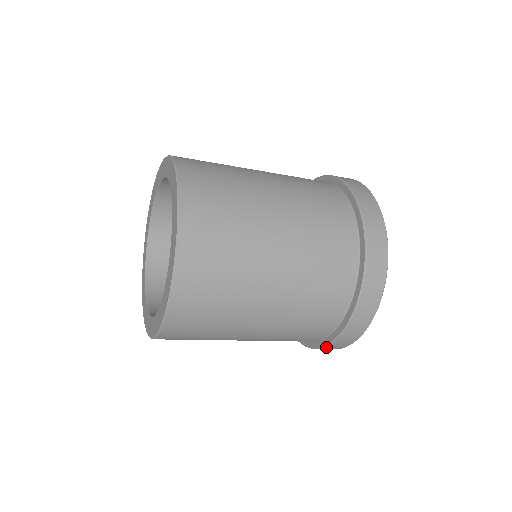
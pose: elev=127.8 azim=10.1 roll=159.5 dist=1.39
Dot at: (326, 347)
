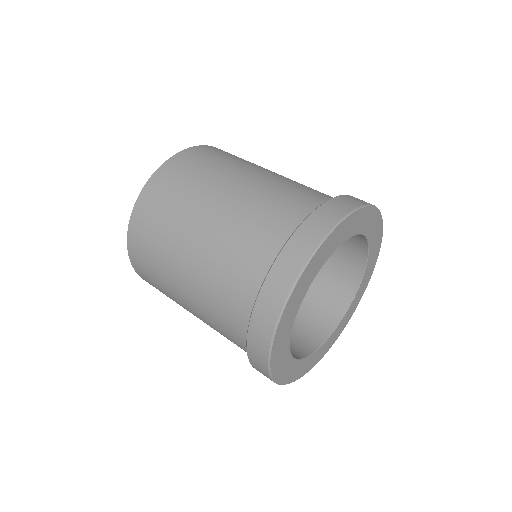
Dot at: occluded
